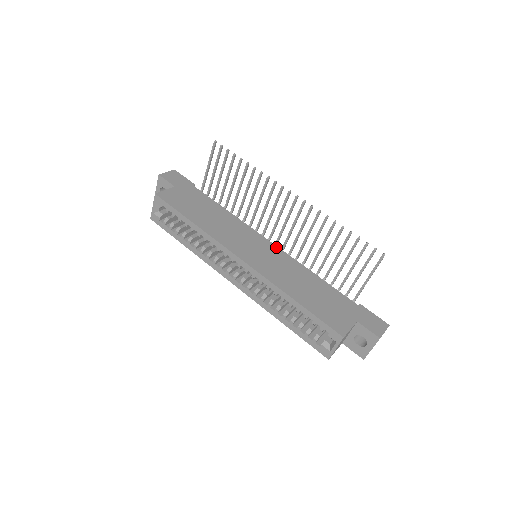
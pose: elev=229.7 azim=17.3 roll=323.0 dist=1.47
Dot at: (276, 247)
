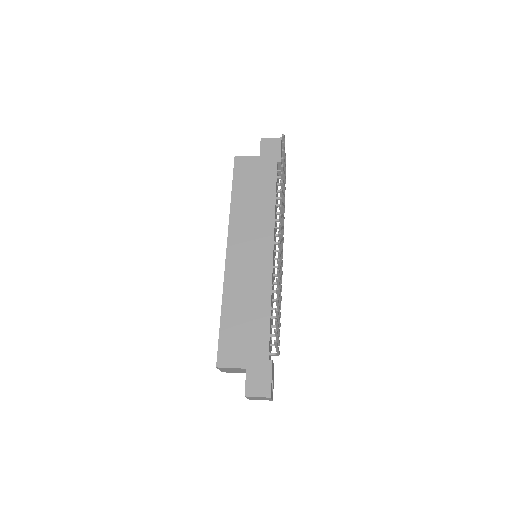
Dot at: (271, 261)
